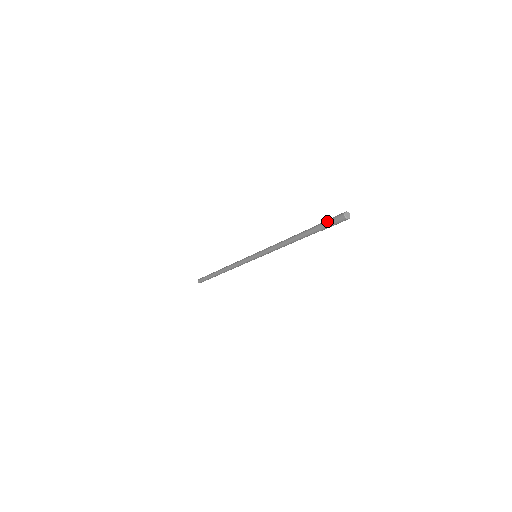
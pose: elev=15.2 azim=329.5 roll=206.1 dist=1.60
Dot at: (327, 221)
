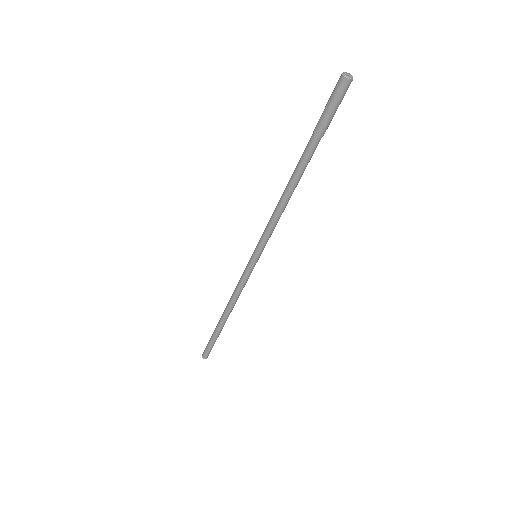
Dot at: (326, 112)
